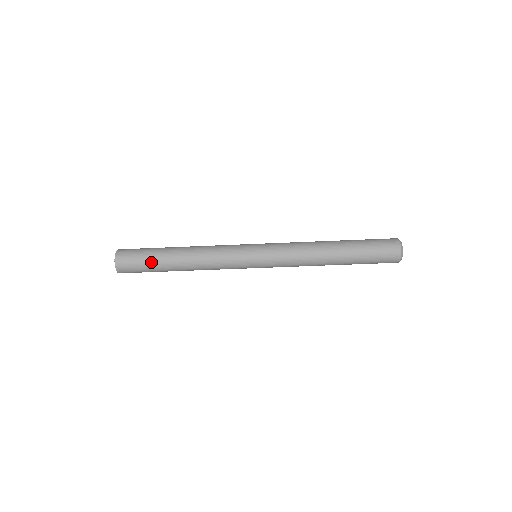
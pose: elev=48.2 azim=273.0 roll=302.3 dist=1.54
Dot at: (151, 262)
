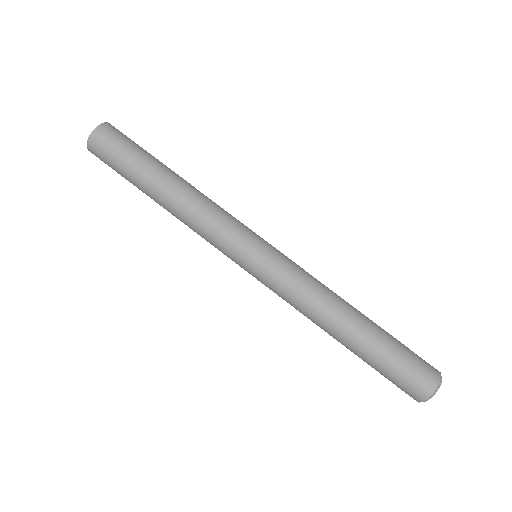
Dot at: (141, 155)
